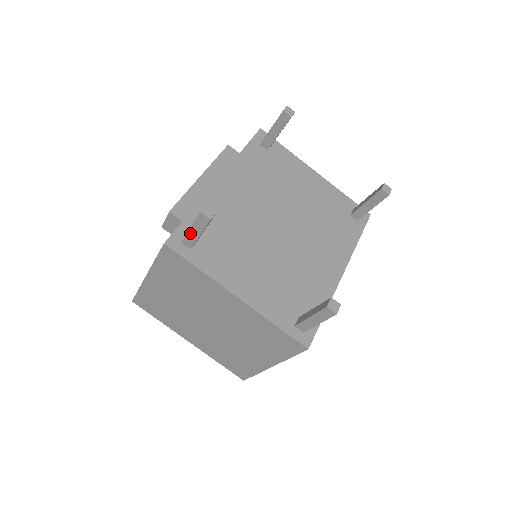
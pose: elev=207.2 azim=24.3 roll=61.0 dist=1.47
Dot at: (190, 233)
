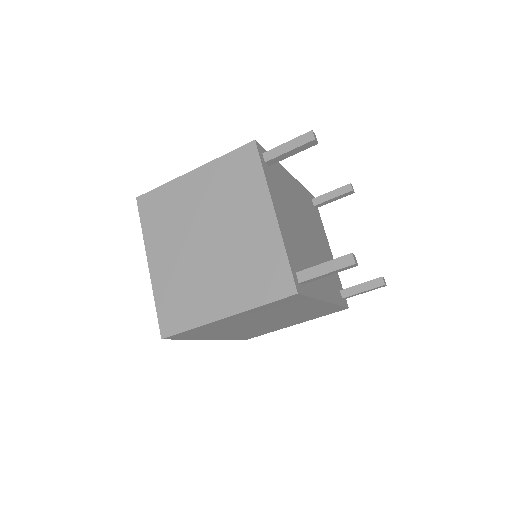
Dot at: (282, 147)
